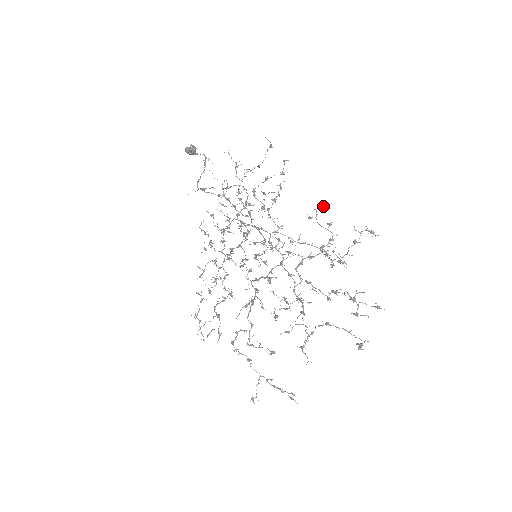
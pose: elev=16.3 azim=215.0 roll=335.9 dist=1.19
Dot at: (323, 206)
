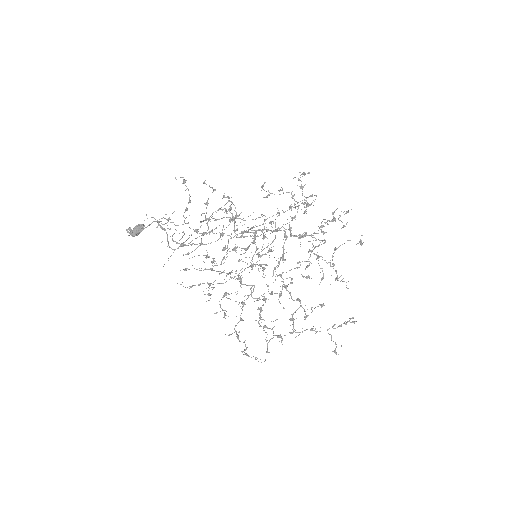
Dot at: (263, 184)
